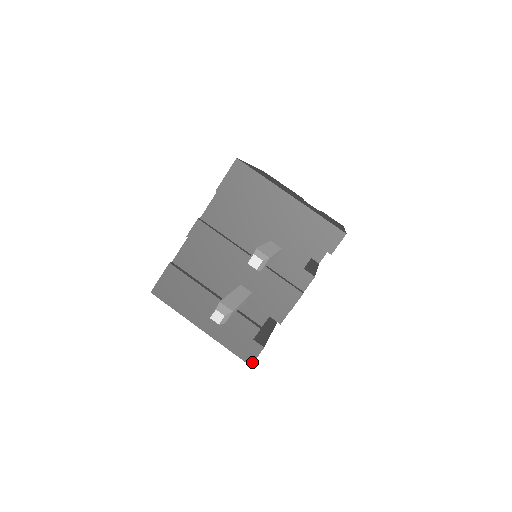
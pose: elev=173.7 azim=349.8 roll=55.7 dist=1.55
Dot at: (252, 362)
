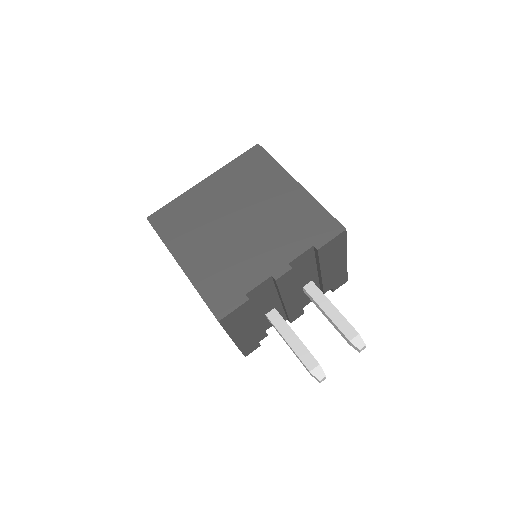
Dot at: occluded
